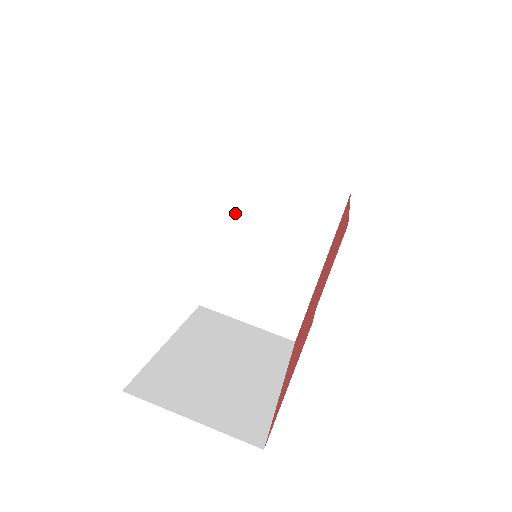
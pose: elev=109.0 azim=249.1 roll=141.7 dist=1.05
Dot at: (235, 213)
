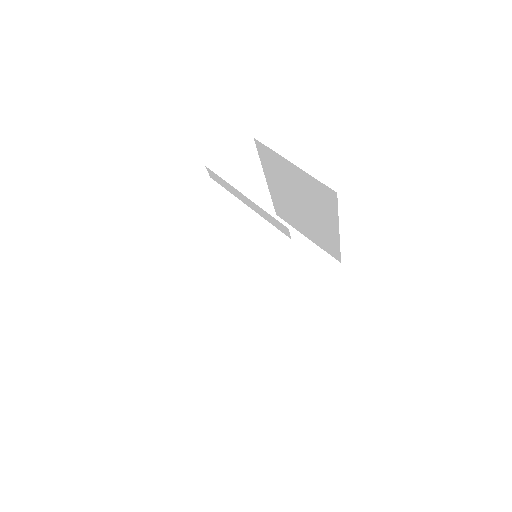
Dot at: (252, 248)
